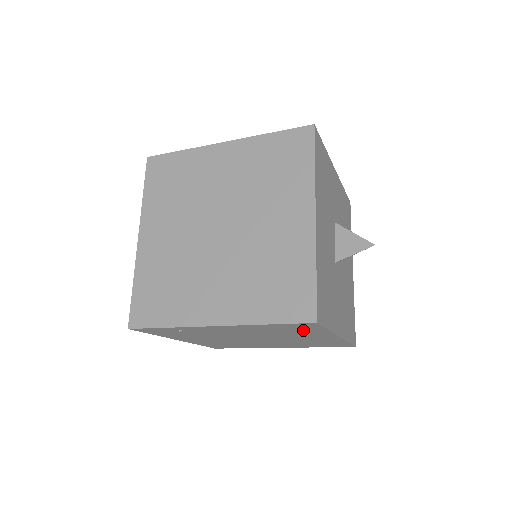
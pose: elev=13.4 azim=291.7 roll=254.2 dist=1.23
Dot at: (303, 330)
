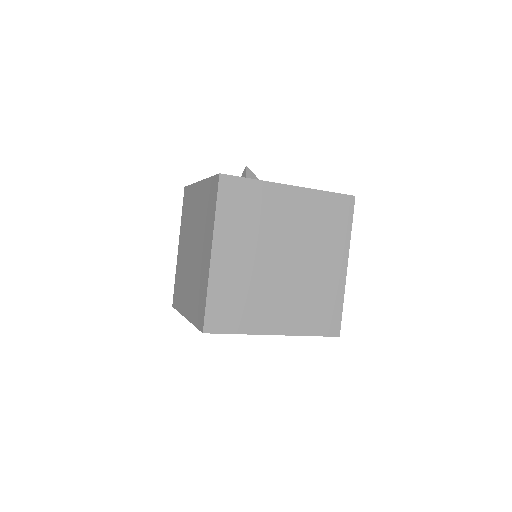
Dot at: occluded
